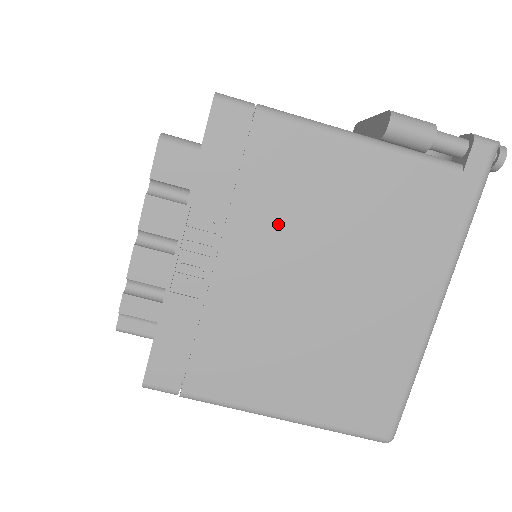
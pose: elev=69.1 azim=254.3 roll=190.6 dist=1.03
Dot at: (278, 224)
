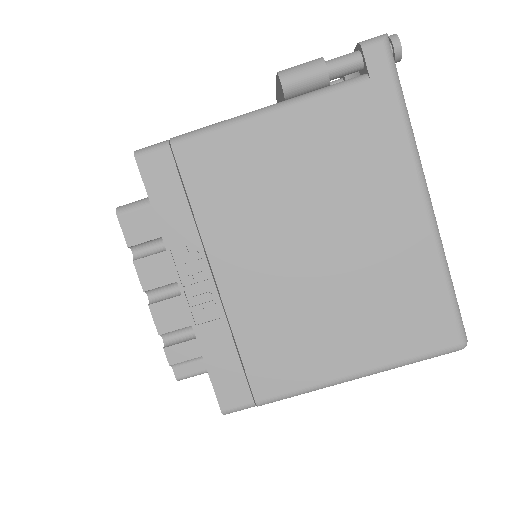
Dot at: (245, 220)
